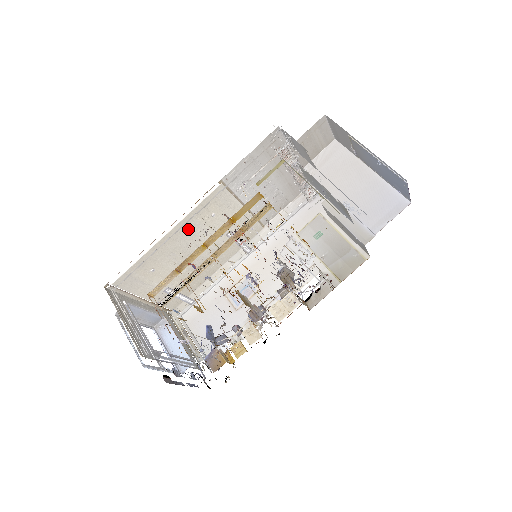
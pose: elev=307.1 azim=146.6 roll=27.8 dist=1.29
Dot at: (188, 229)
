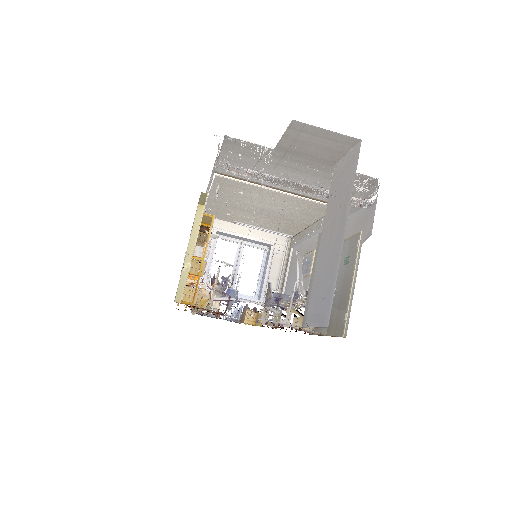
Dot at: (227, 197)
